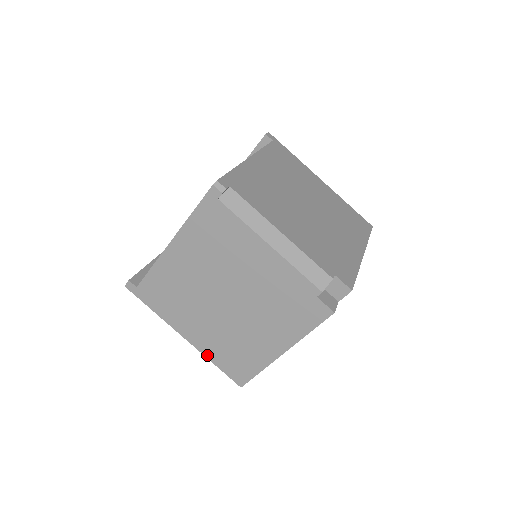
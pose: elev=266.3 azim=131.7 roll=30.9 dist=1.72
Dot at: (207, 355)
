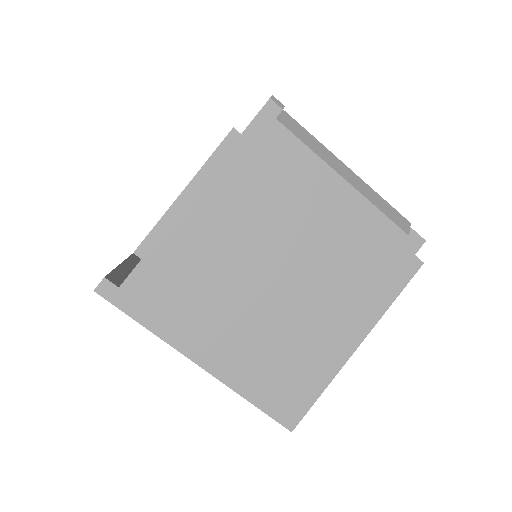
Dot at: (238, 388)
